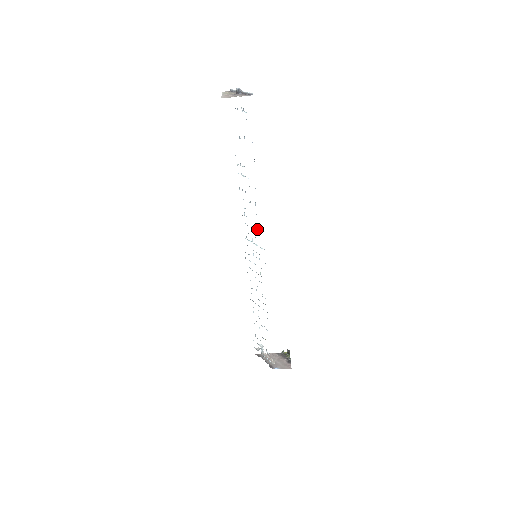
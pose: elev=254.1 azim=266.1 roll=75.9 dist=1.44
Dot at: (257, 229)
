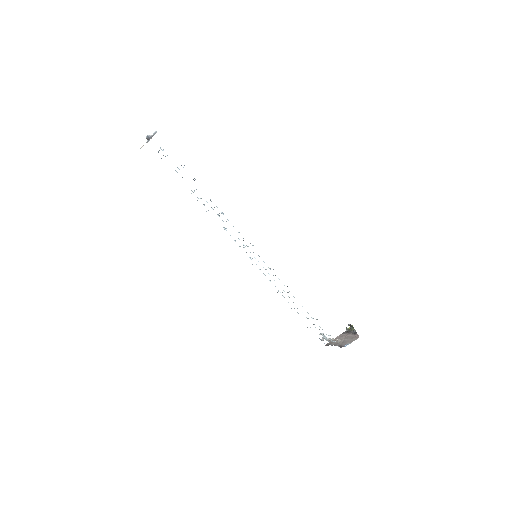
Dot at: (238, 232)
